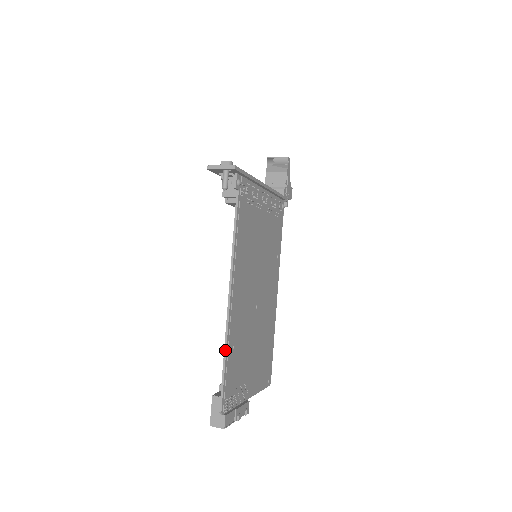
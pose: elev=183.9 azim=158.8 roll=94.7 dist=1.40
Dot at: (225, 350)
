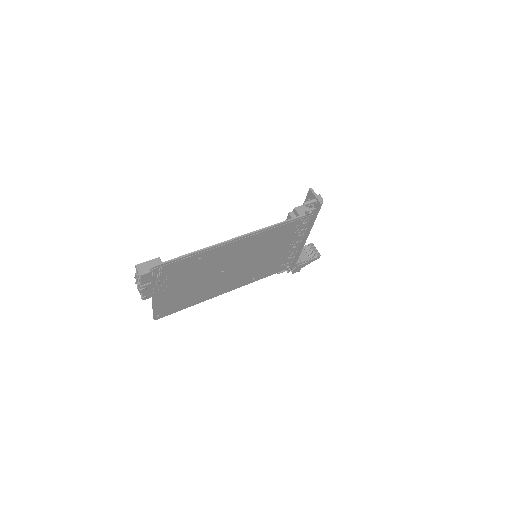
Dot at: (199, 250)
